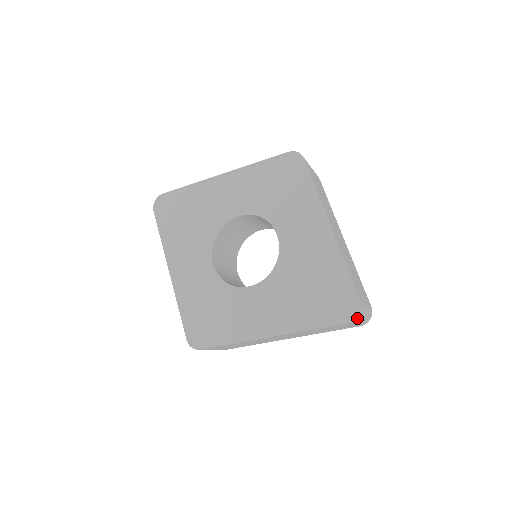
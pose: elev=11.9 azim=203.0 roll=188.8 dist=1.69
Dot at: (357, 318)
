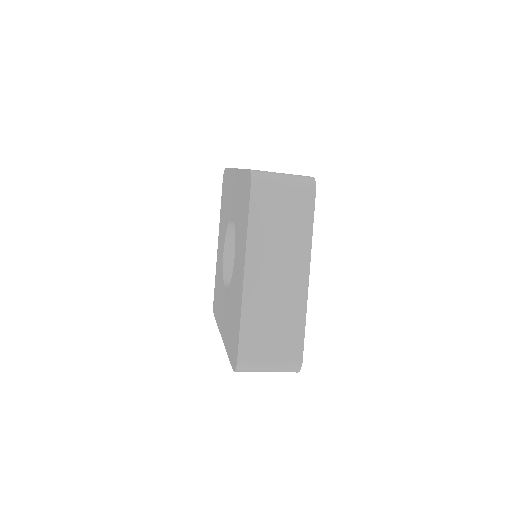
Dot at: (237, 371)
